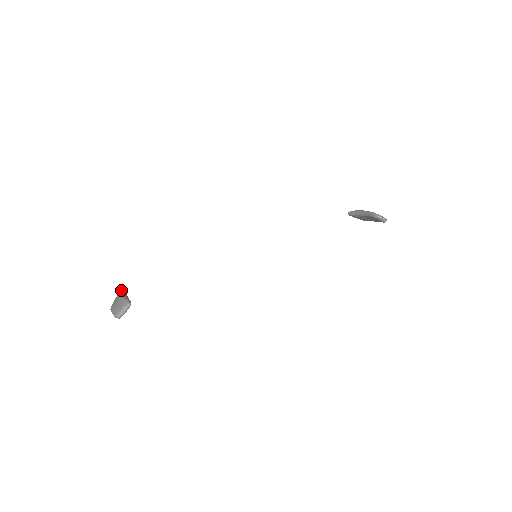
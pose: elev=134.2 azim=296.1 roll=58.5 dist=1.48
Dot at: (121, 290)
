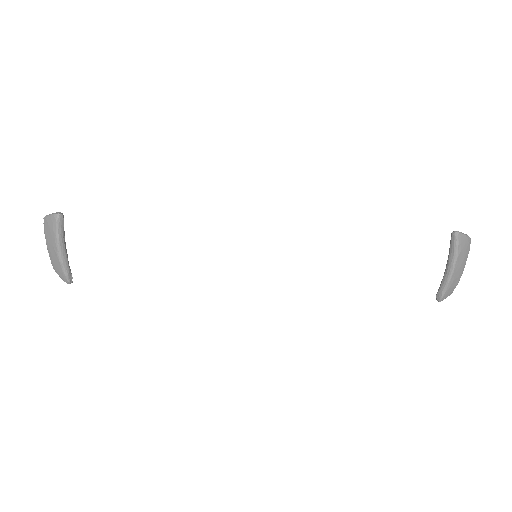
Dot at: (55, 227)
